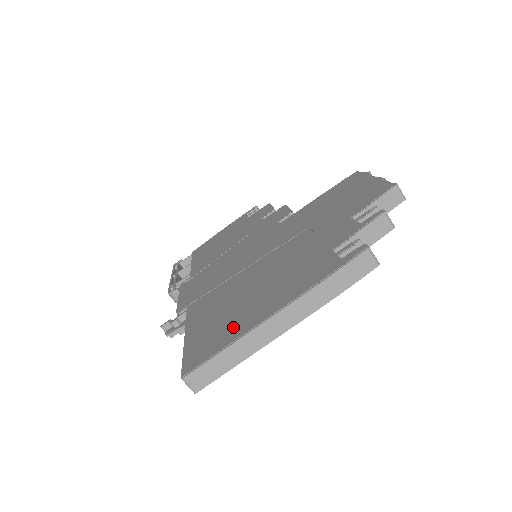
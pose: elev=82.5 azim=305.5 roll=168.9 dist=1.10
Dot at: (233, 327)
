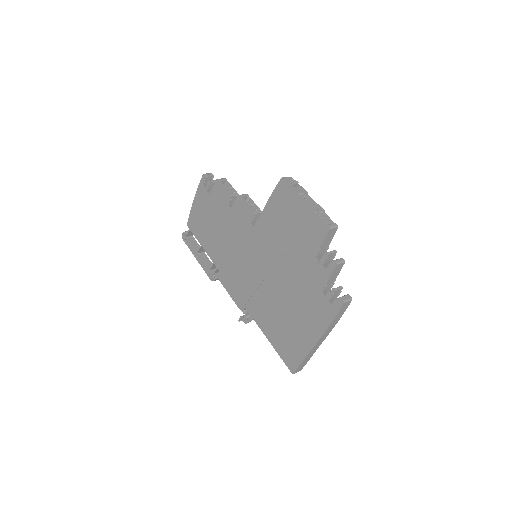
Dot at: (297, 344)
